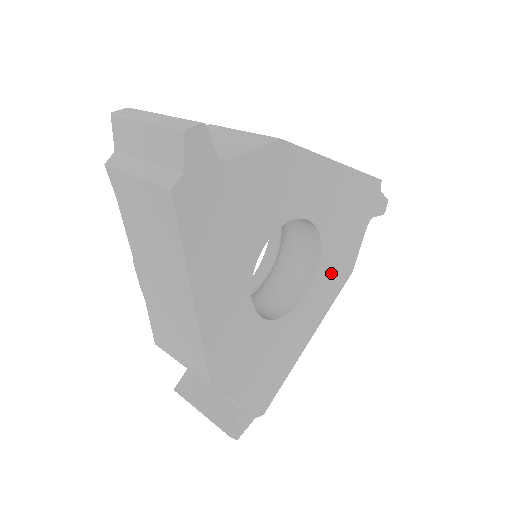
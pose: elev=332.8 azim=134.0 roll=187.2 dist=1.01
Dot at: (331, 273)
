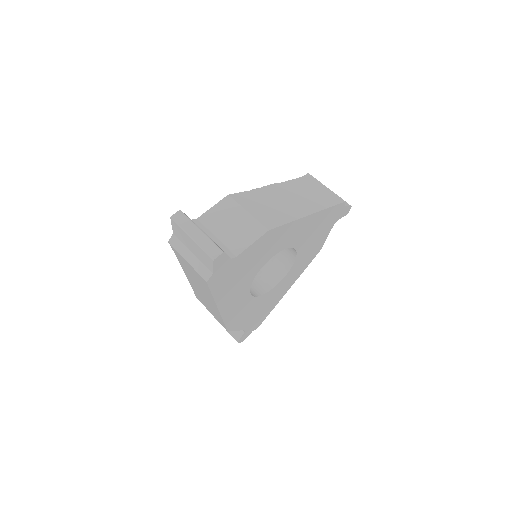
Dot at: (304, 259)
